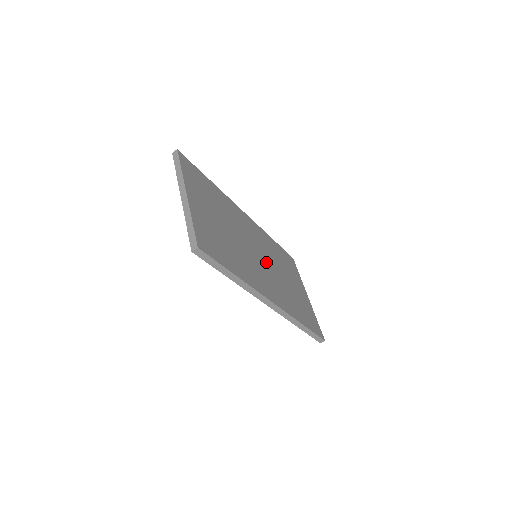
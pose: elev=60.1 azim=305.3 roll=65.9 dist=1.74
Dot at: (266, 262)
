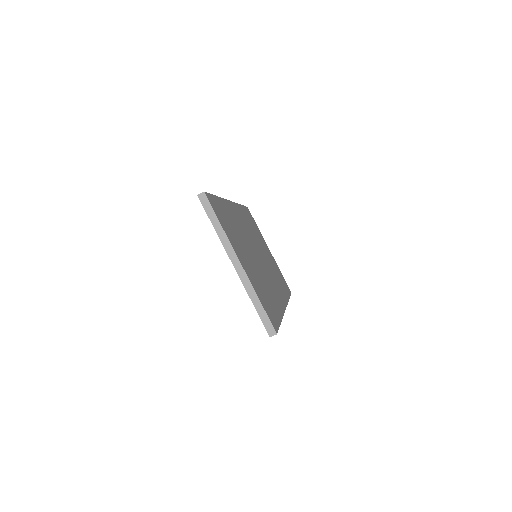
Dot at: (261, 255)
